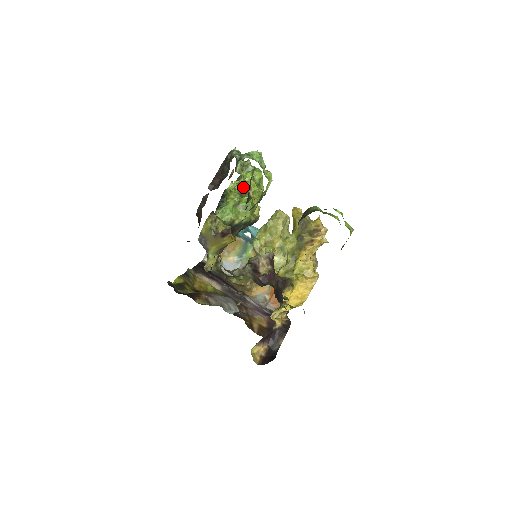
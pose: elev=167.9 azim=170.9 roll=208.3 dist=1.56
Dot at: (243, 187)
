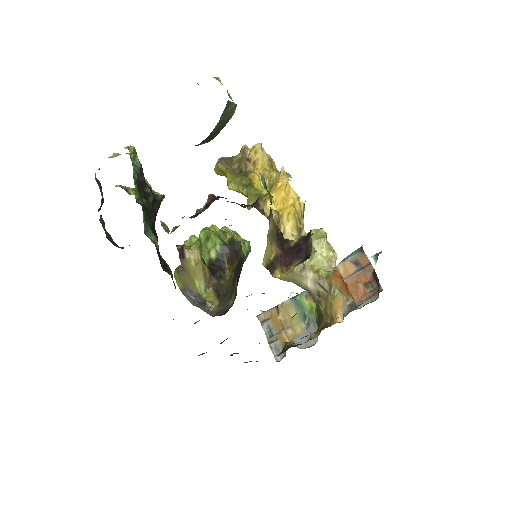
Dot at: occluded
